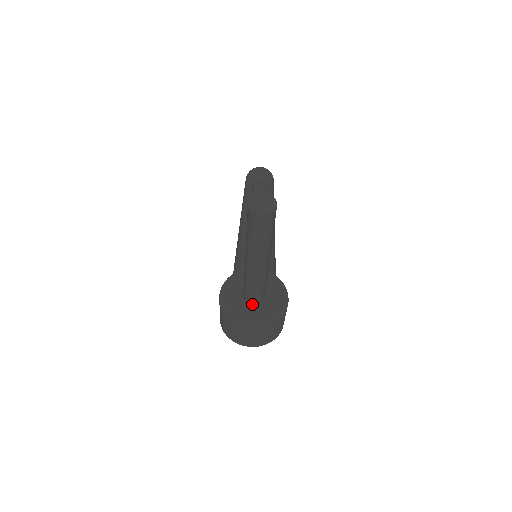
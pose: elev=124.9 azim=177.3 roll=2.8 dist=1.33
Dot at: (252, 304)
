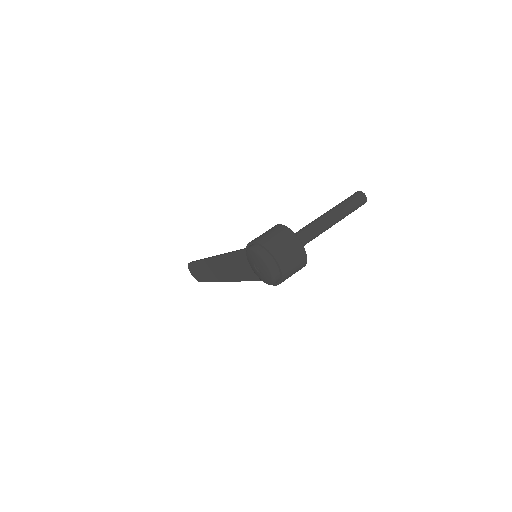
Dot at: occluded
